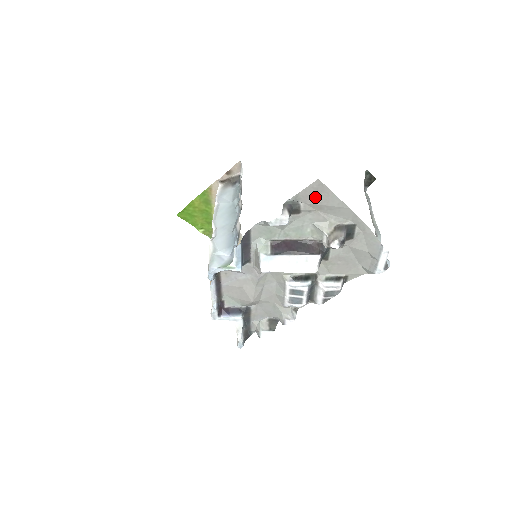
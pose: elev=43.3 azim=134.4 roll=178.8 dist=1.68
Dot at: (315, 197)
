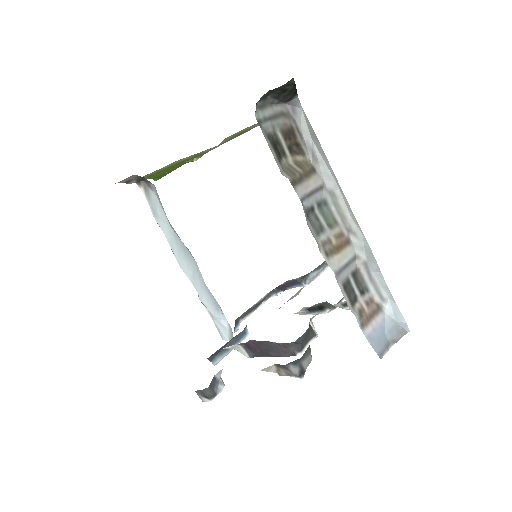
Dot at: occluded
